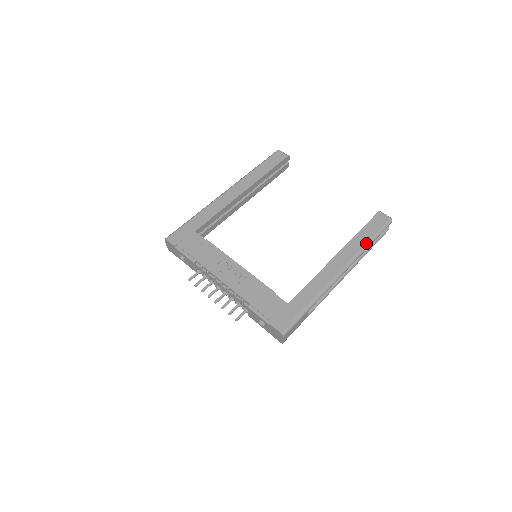
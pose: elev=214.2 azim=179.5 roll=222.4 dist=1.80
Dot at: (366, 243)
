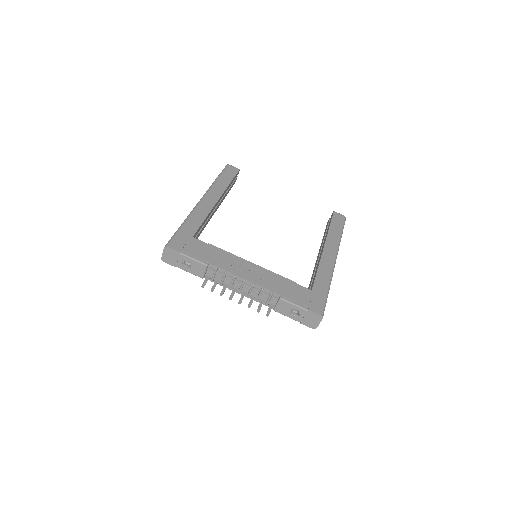
Dot at: (340, 235)
